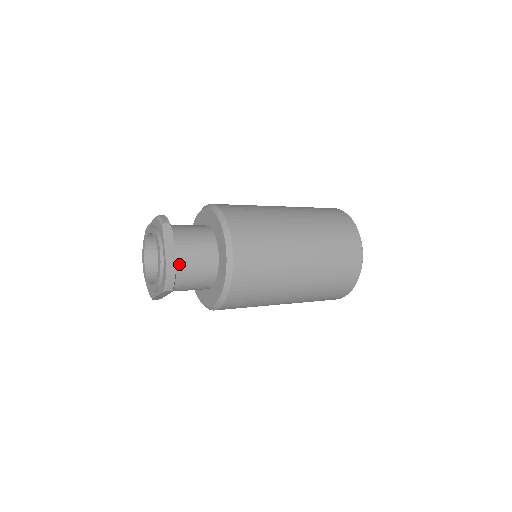
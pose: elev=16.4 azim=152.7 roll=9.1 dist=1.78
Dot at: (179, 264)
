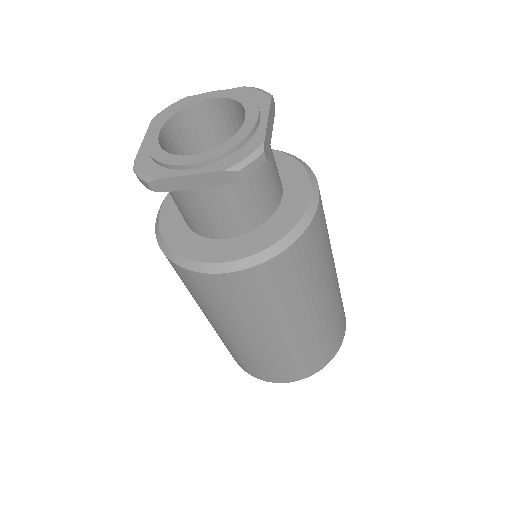
Dot at: occluded
